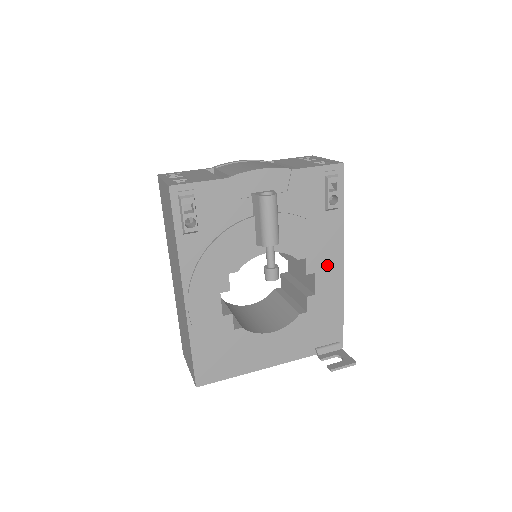
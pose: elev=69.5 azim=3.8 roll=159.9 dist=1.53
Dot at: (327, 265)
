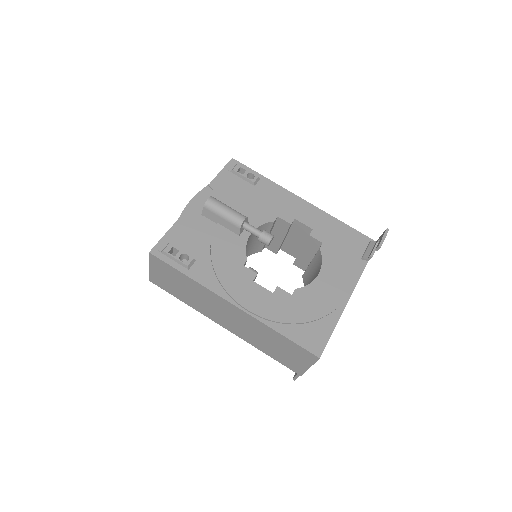
Dot at: (296, 209)
